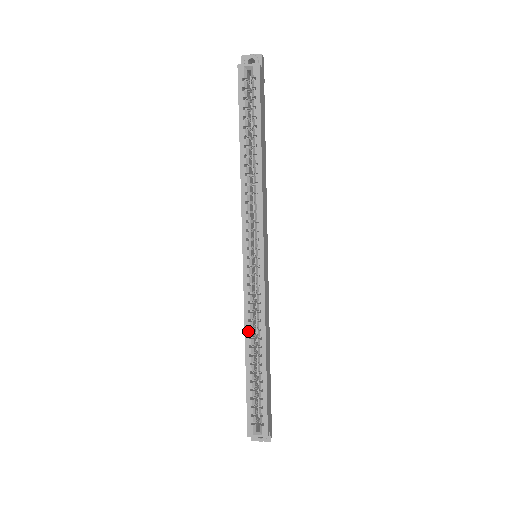
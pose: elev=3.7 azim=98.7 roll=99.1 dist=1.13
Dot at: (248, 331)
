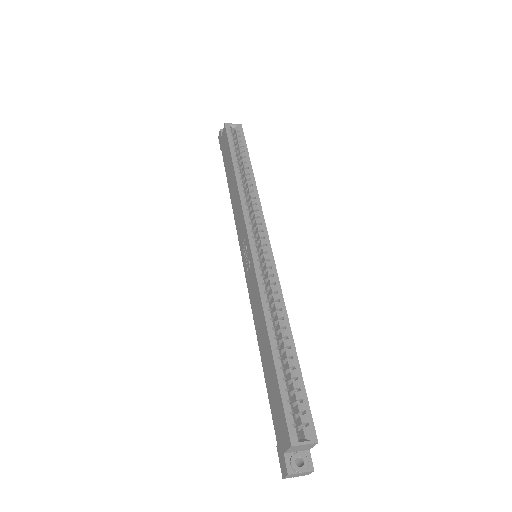
Dot at: (267, 312)
